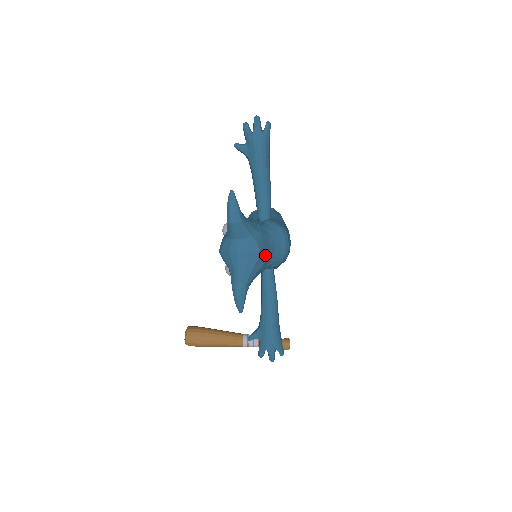
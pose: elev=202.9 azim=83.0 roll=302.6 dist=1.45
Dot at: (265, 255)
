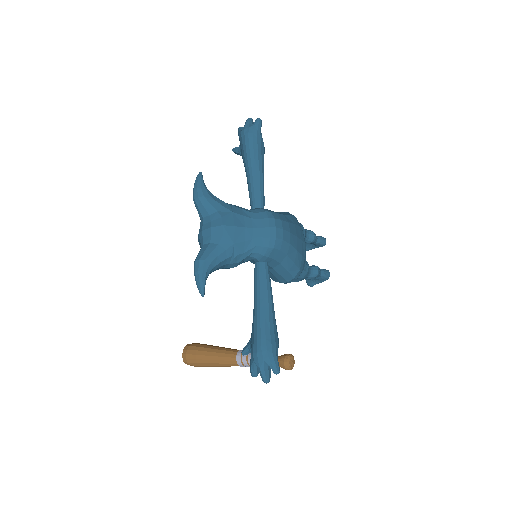
Dot at: (236, 234)
